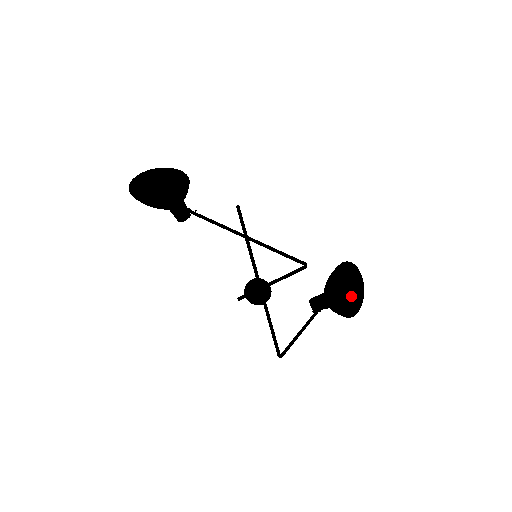
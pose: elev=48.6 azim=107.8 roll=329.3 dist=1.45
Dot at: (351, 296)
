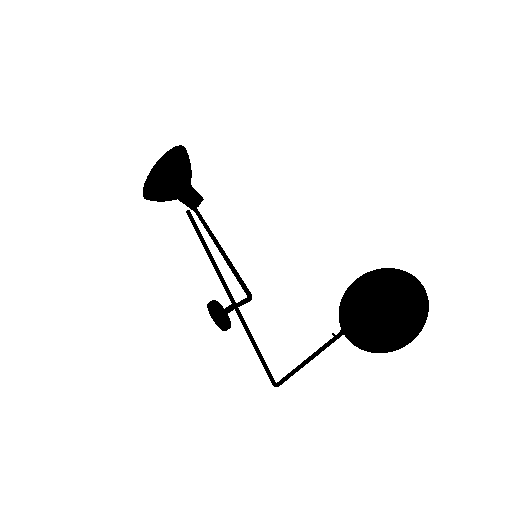
Dot at: (409, 314)
